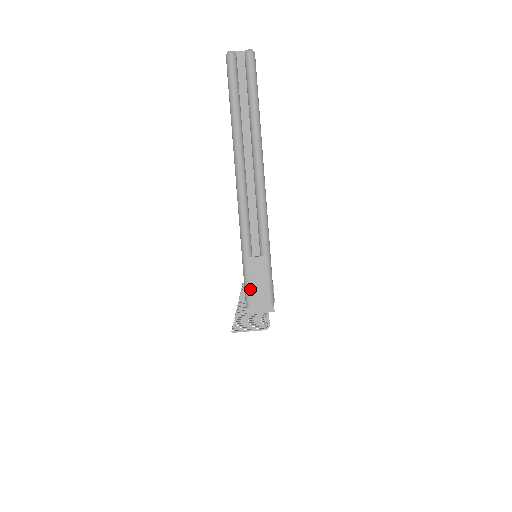
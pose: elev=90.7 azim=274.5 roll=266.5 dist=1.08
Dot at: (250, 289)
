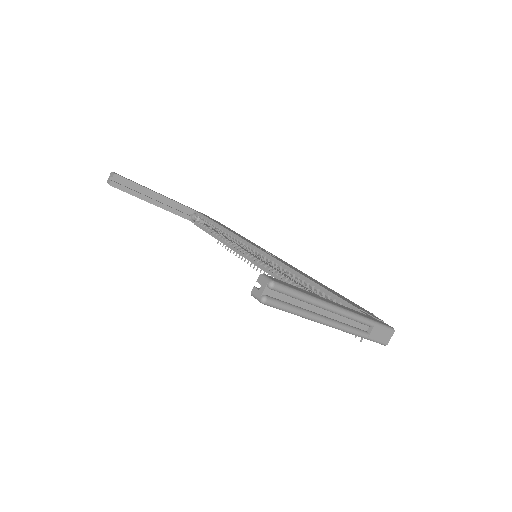
Dot at: (381, 341)
